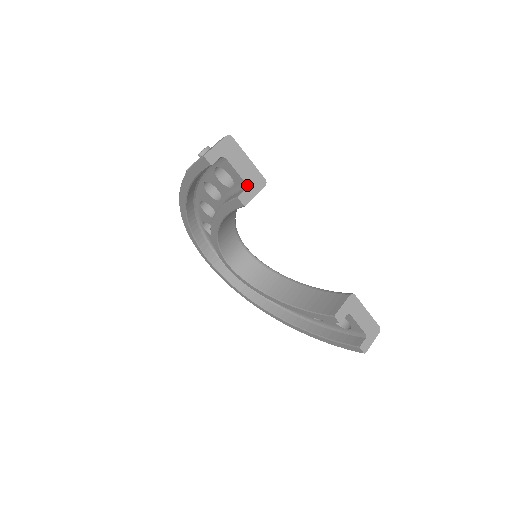
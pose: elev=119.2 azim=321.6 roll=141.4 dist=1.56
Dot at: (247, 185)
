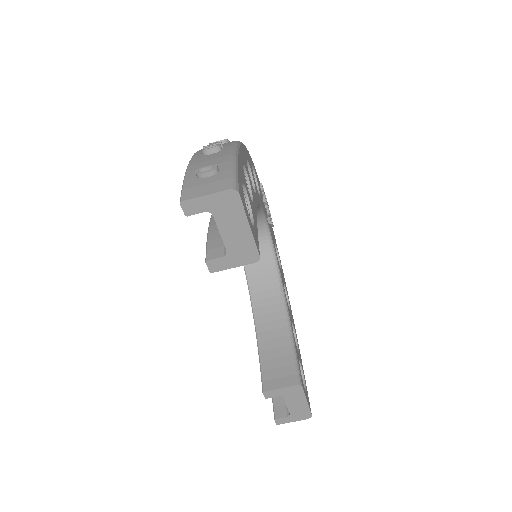
Dot at: (228, 253)
